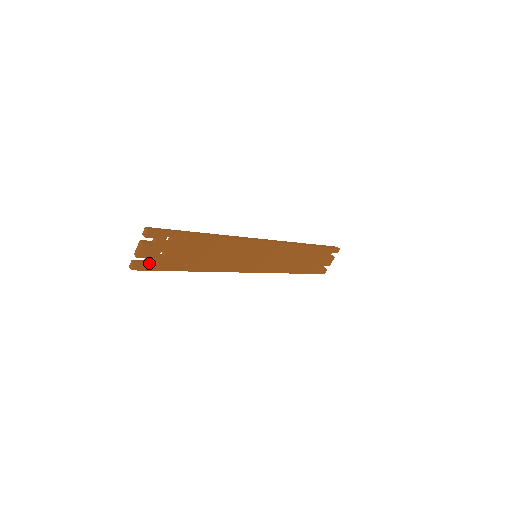
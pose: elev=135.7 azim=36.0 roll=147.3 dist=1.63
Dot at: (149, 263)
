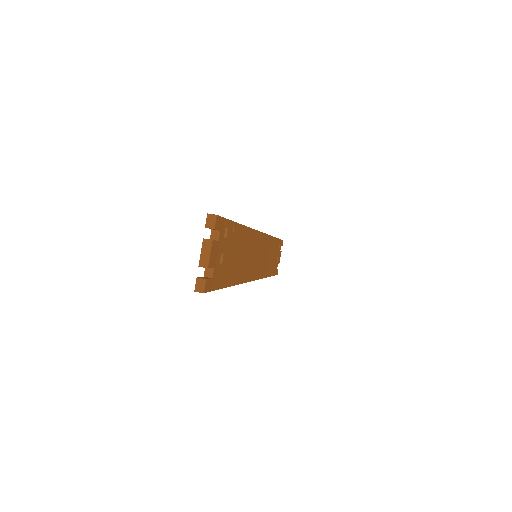
Dot at: (213, 277)
